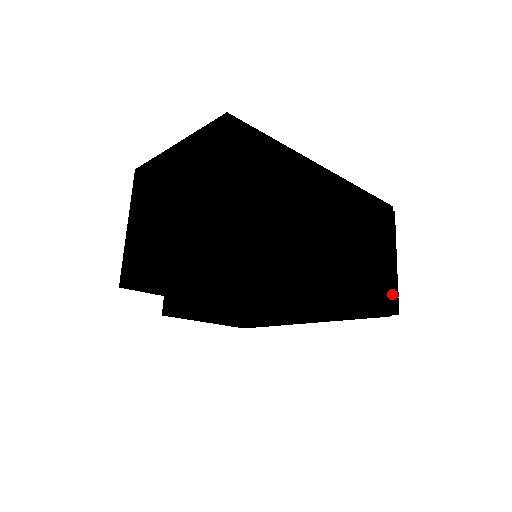
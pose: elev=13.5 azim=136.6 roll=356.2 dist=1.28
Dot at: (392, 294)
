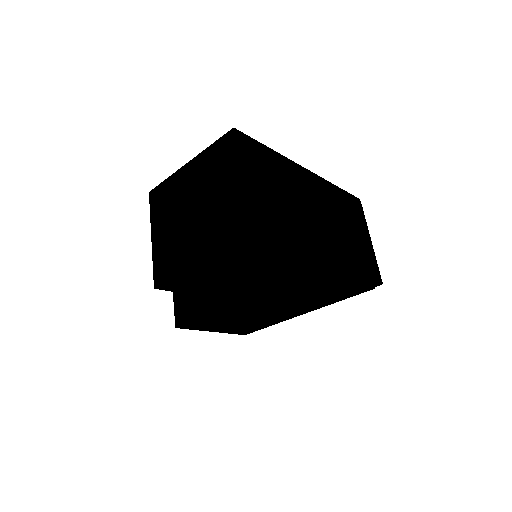
Dot at: (375, 266)
